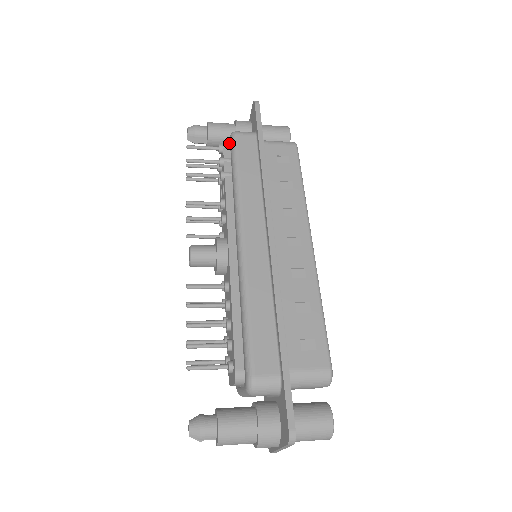
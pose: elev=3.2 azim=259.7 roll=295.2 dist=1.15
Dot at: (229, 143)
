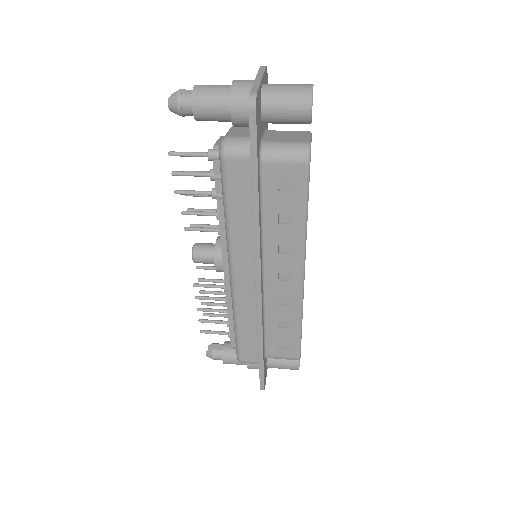
Dot at: occluded
